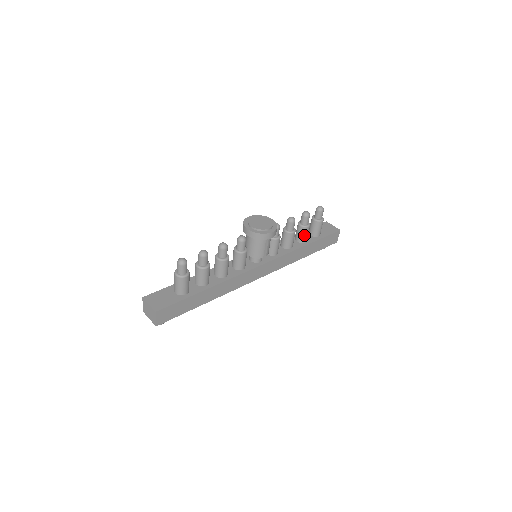
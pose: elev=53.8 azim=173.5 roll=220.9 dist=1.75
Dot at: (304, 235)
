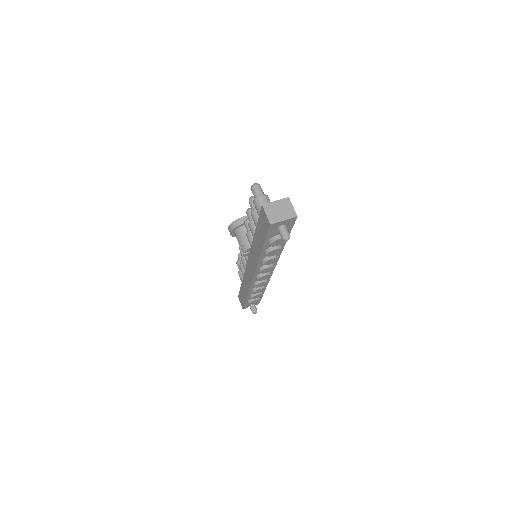
Dot at: occluded
